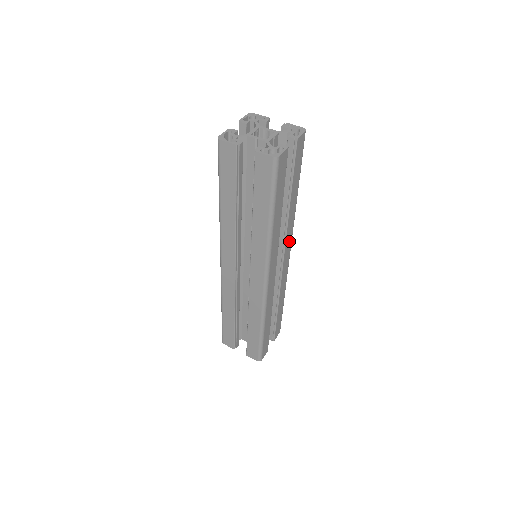
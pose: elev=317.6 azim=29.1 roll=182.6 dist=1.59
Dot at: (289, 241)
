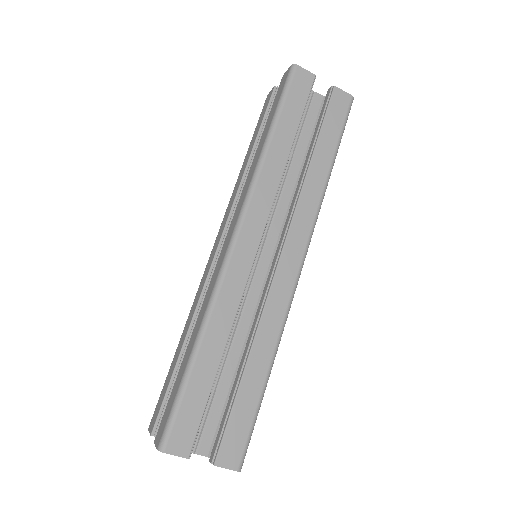
Dot at: occluded
